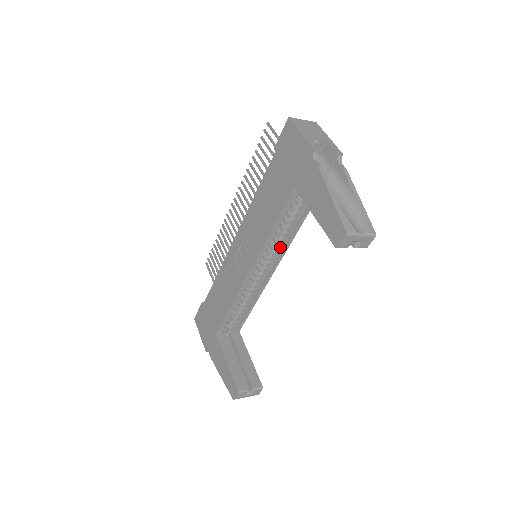
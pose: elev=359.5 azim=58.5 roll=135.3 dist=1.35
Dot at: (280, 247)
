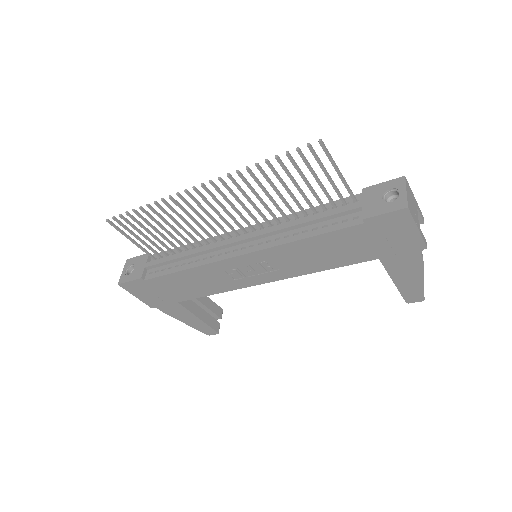
Dot at: occluded
